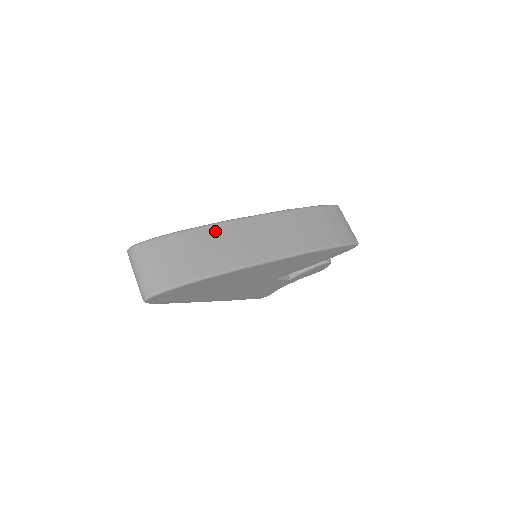
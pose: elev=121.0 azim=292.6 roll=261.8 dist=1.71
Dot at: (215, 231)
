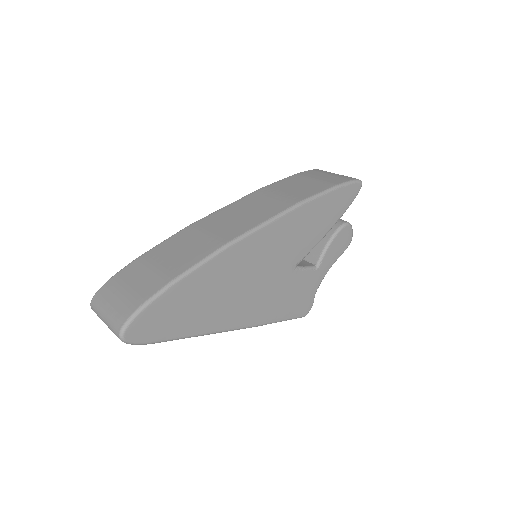
Dot at: (180, 236)
